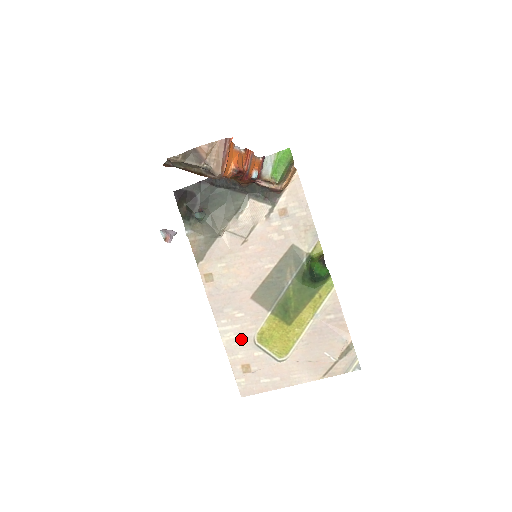
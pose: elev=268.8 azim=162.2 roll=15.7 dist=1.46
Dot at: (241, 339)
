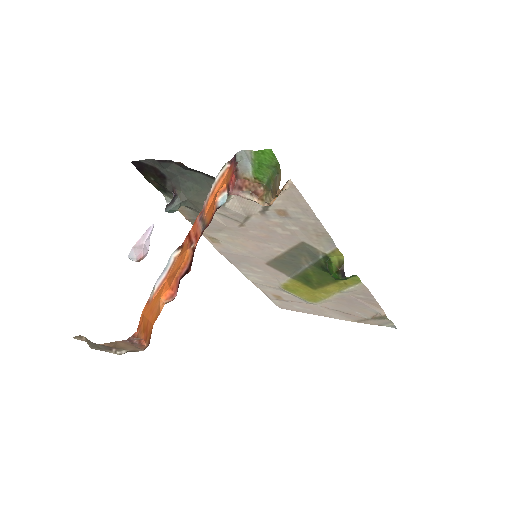
Dot at: (266, 283)
